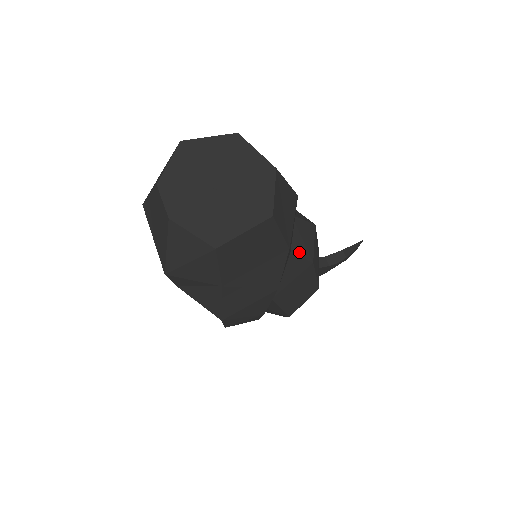
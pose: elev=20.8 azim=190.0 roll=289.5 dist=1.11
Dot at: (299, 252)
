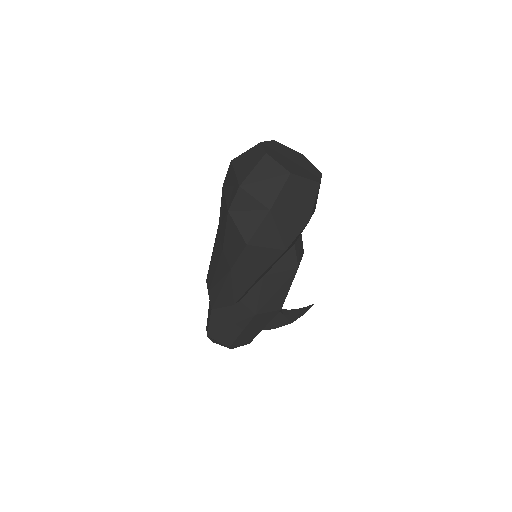
Dot at: (297, 251)
